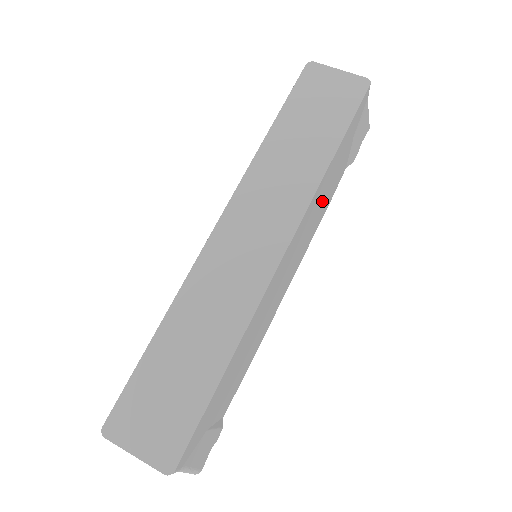
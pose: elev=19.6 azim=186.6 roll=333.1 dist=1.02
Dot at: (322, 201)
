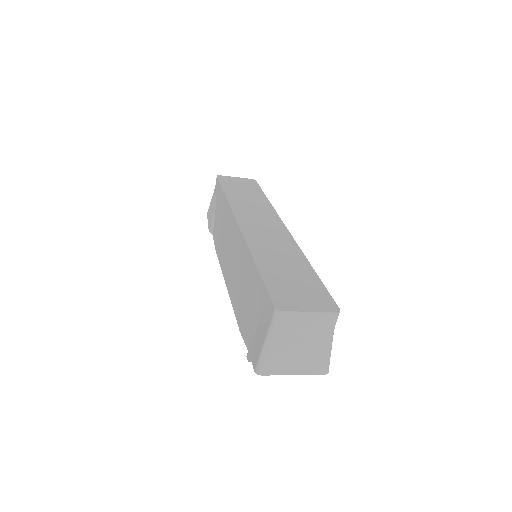
Dot at: occluded
